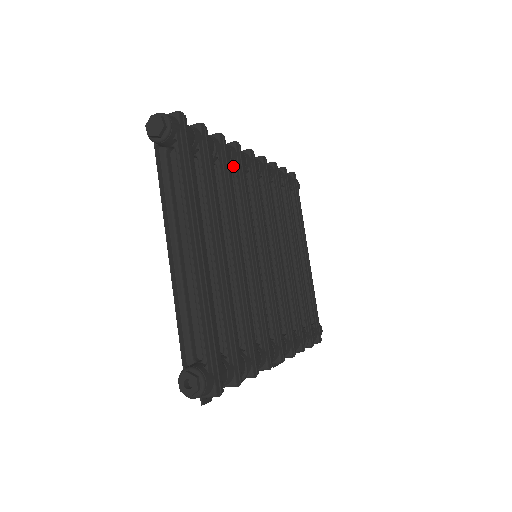
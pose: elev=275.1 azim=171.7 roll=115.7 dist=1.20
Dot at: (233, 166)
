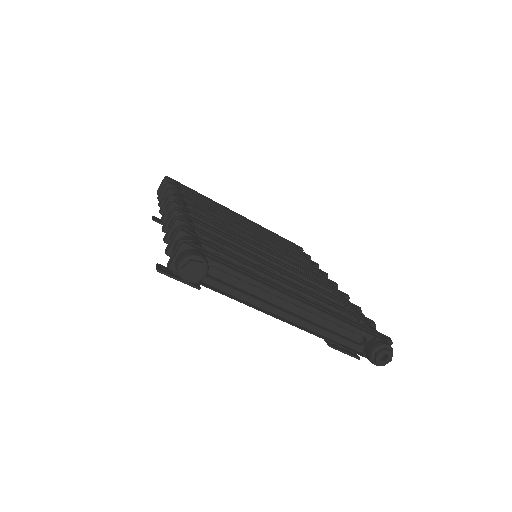
Dot at: occluded
